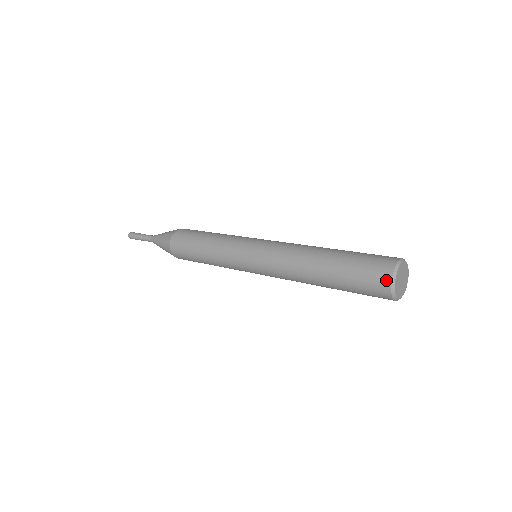
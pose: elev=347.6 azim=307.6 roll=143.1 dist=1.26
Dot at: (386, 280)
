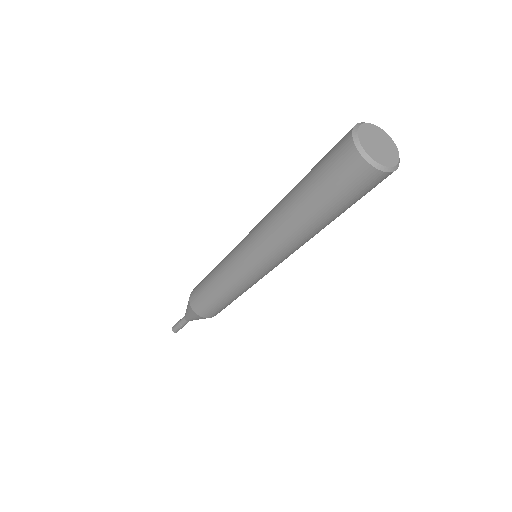
Dot at: occluded
